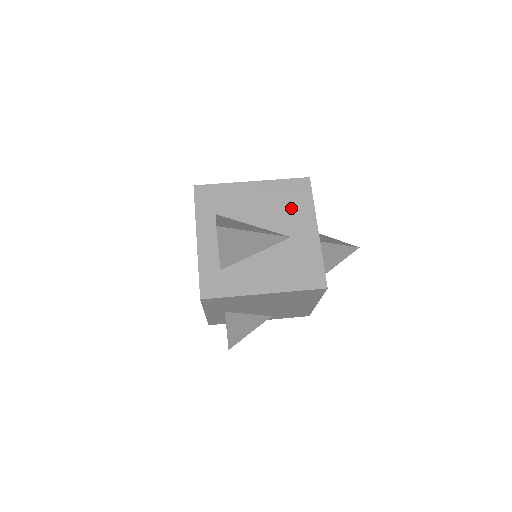
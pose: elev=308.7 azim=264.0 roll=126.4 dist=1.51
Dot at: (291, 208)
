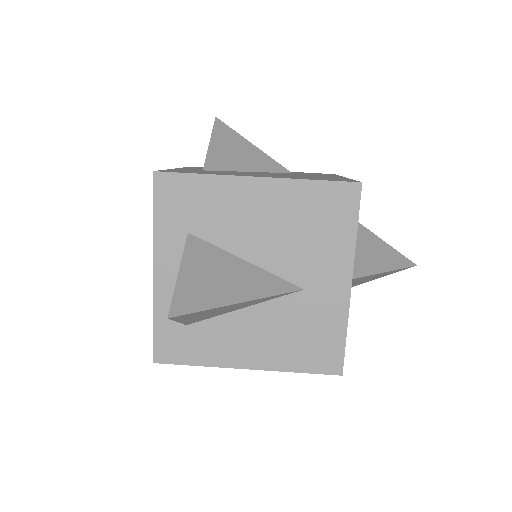
Dot at: (315, 238)
